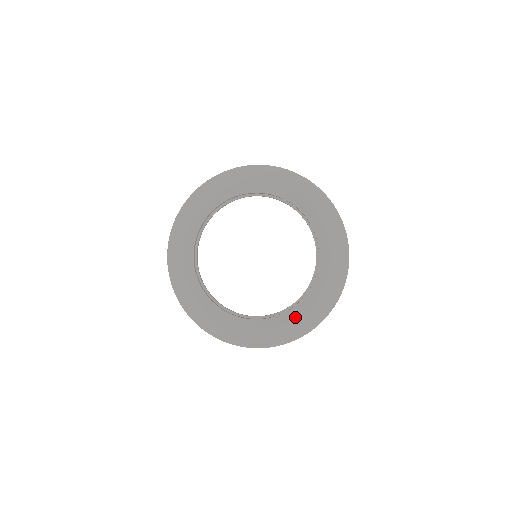
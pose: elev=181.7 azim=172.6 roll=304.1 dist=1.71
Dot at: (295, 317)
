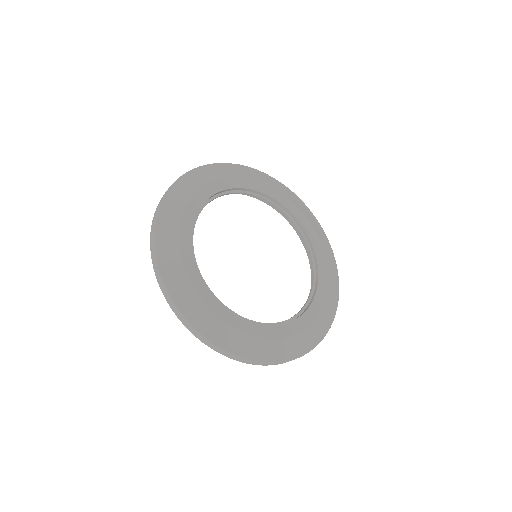
Dot at: (249, 331)
